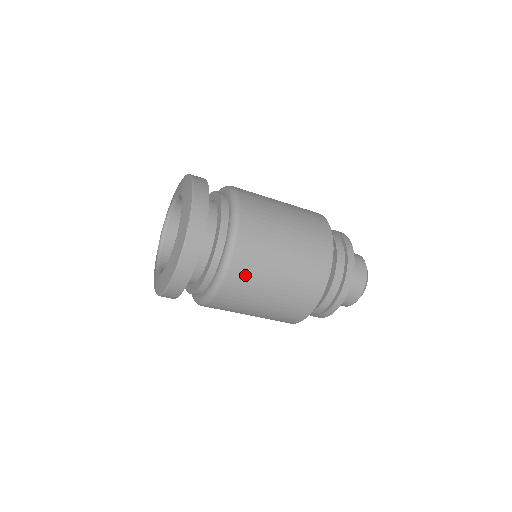
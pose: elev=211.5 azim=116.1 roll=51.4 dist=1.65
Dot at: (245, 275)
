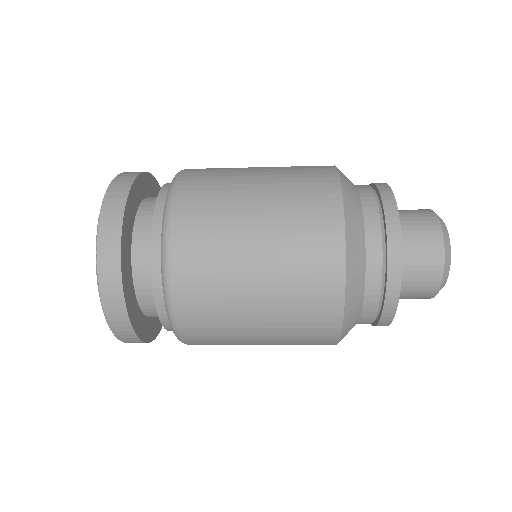
Dot at: (212, 344)
